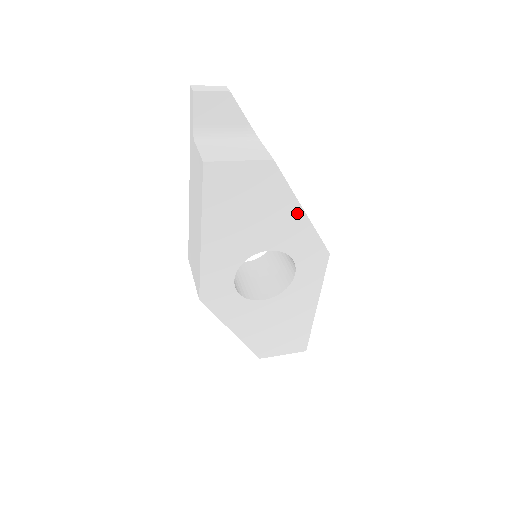
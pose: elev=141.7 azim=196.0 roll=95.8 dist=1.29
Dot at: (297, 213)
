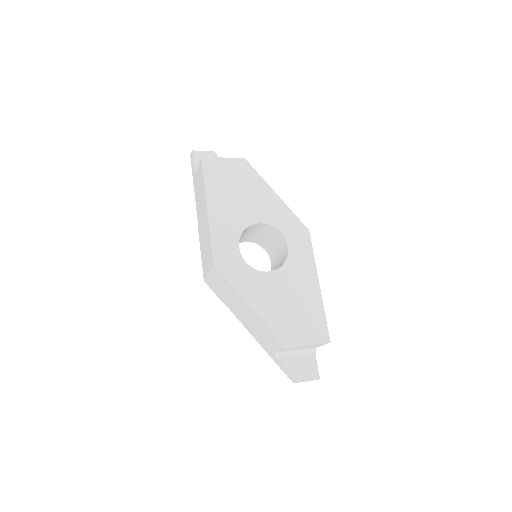
Dot at: (272, 195)
